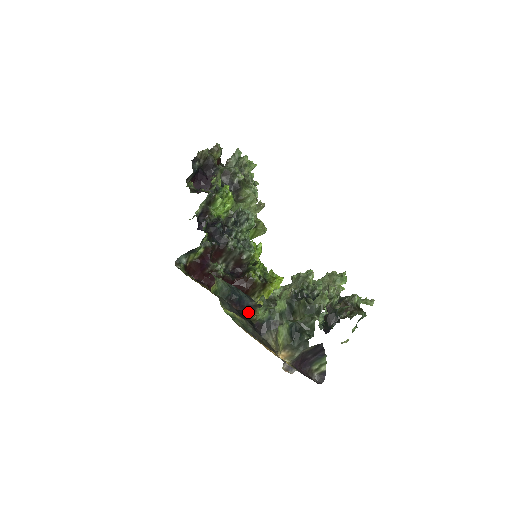
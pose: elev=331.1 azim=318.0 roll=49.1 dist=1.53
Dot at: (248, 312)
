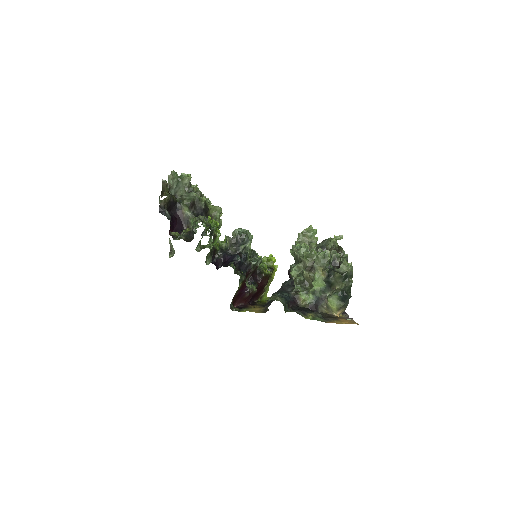
Dot at: (296, 303)
